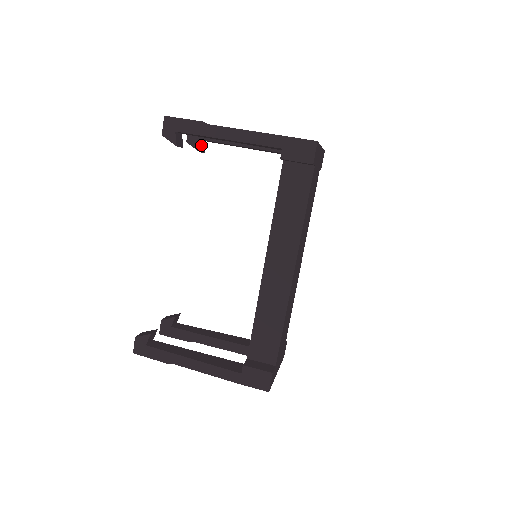
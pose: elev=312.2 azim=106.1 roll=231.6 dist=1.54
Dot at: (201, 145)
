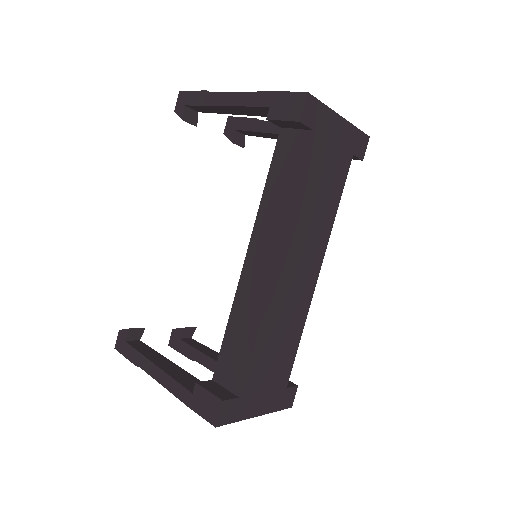
Dot at: (238, 137)
